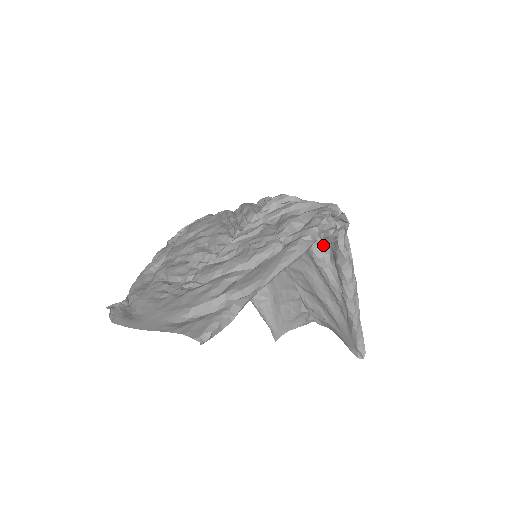
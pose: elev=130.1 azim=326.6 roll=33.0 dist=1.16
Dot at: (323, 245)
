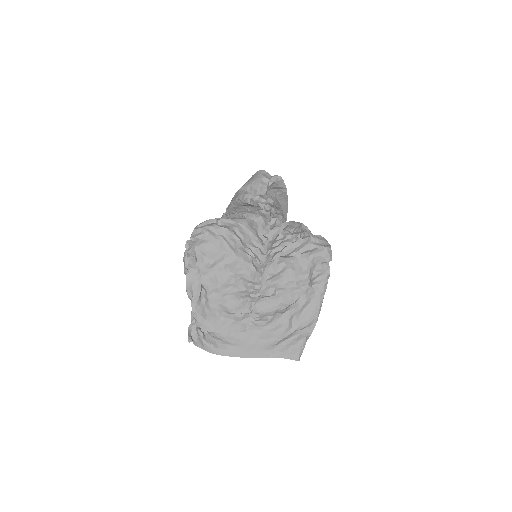
Dot at: occluded
